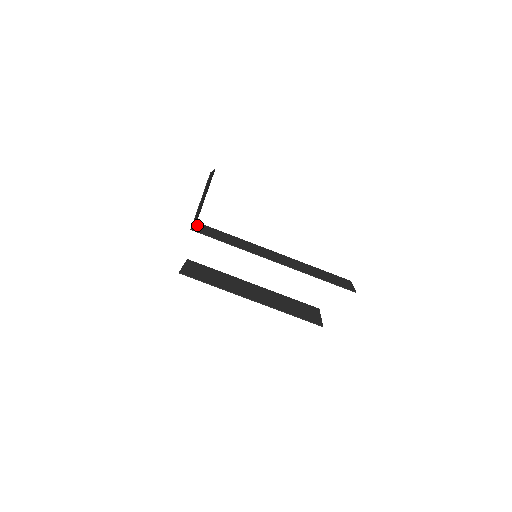
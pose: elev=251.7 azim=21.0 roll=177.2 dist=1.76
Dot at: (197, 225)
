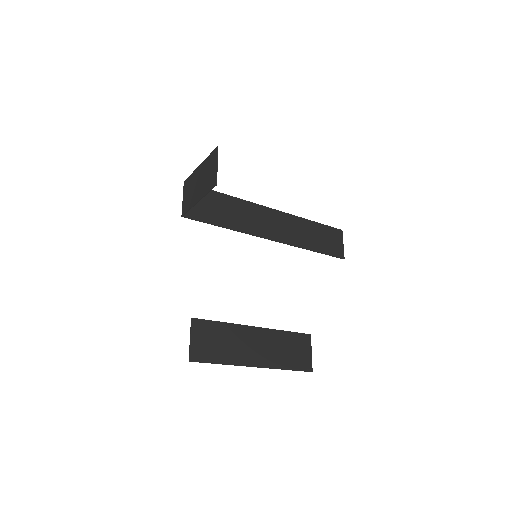
Dot at: occluded
